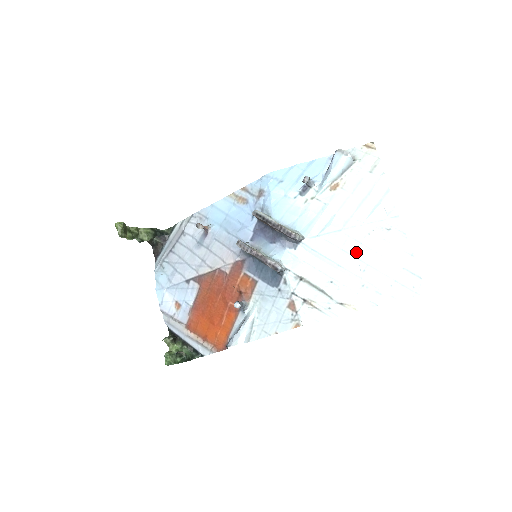
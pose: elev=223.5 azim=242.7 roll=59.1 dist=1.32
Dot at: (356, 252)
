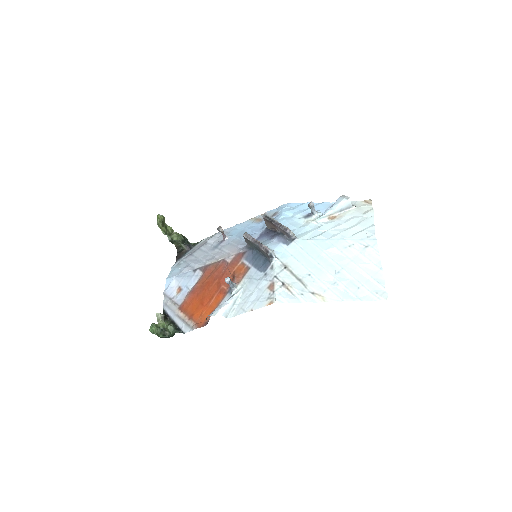
Dot at: (335, 257)
